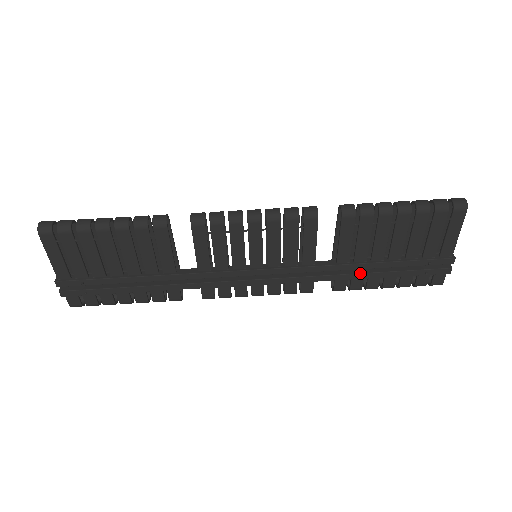
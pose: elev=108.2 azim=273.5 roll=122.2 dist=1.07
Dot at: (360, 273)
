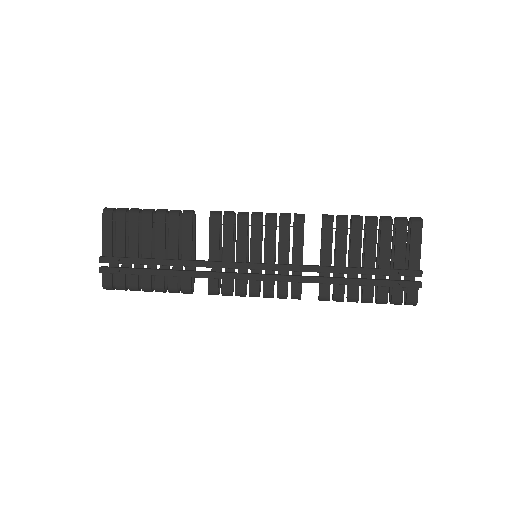
Dot at: (341, 278)
